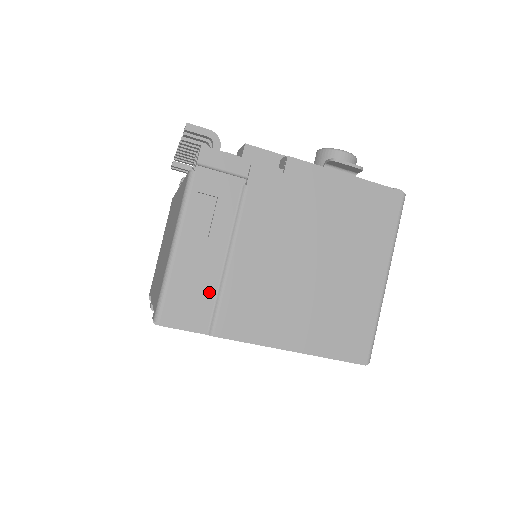
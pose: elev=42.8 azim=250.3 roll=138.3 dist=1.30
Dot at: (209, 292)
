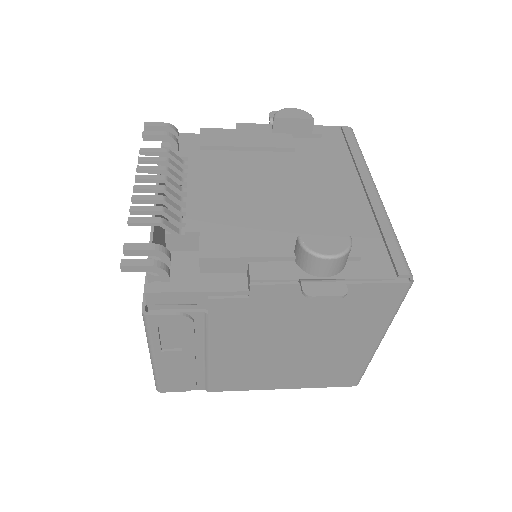
Dot at: (197, 372)
